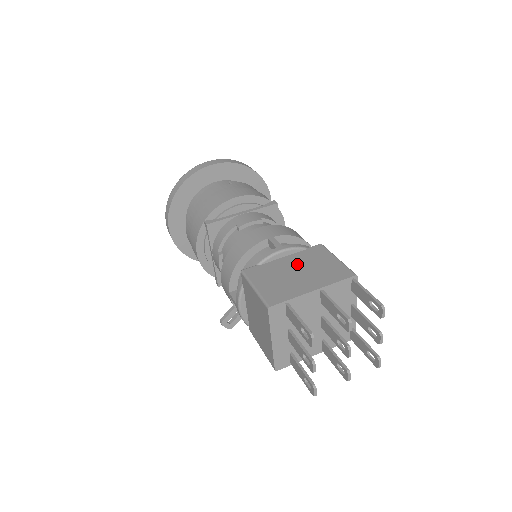
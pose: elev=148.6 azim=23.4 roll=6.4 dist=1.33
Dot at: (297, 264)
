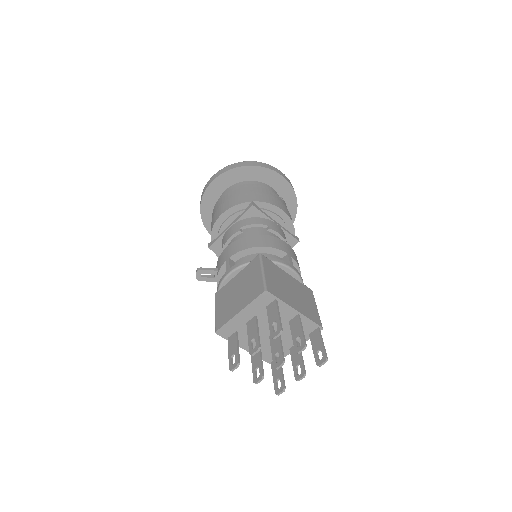
Dot at: (294, 286)
